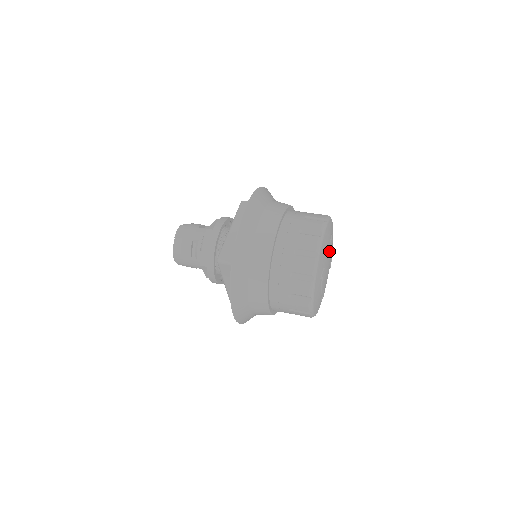
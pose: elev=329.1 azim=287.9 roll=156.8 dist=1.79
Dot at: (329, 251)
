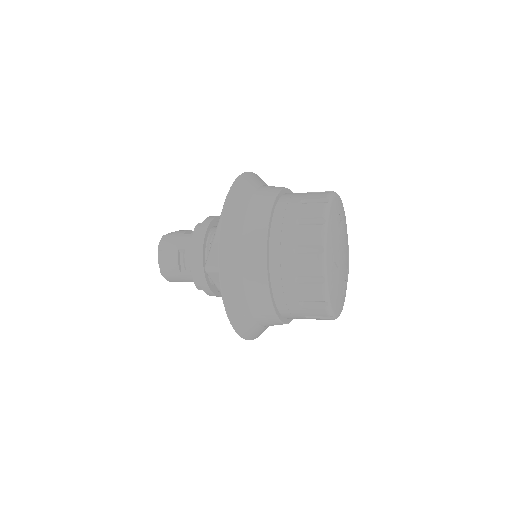
Dot at: (346, 246)
